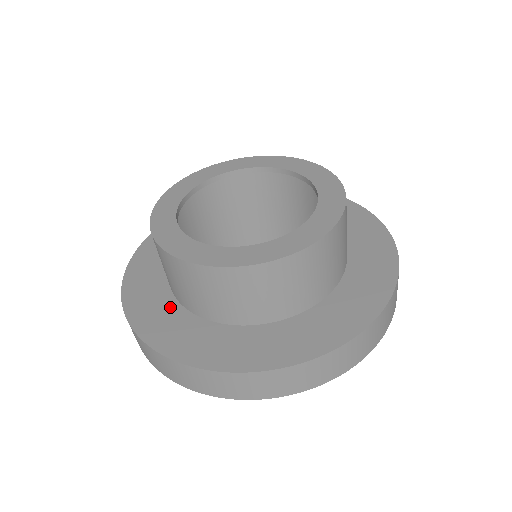
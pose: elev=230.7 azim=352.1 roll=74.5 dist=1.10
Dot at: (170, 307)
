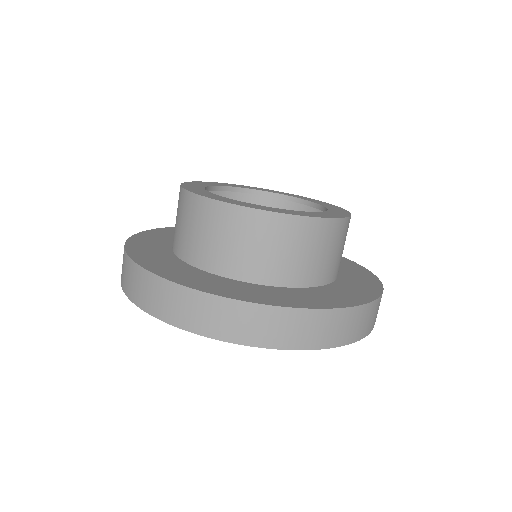
Dot at: (163, 249)
